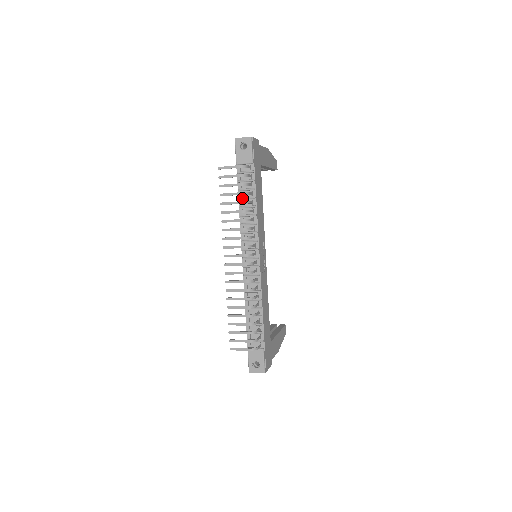
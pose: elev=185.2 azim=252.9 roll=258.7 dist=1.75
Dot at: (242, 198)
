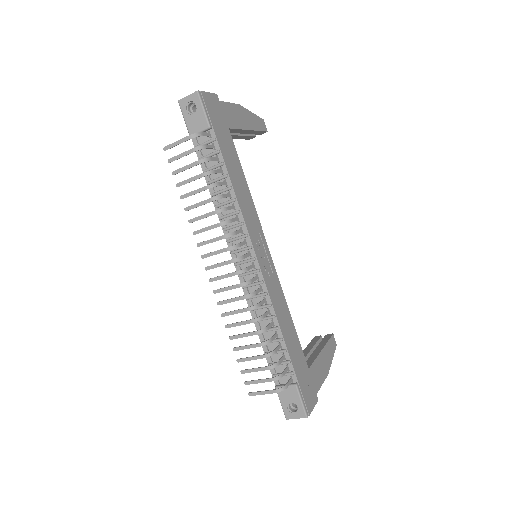
Dot at: (210, 181)
